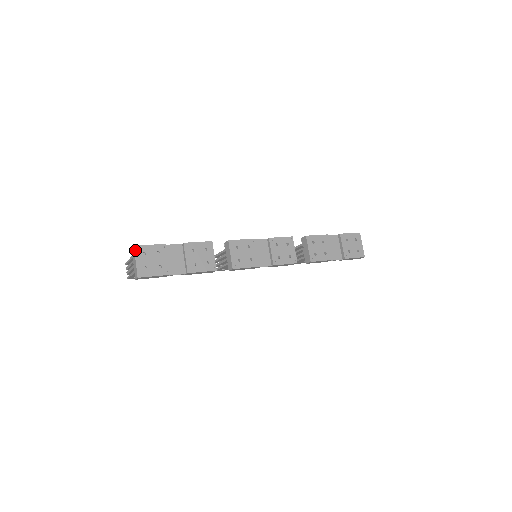
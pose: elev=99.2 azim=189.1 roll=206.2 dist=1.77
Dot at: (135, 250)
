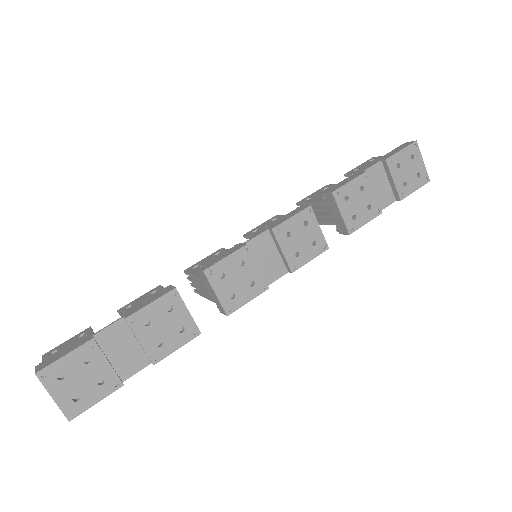
Dot at: (41, 380)
